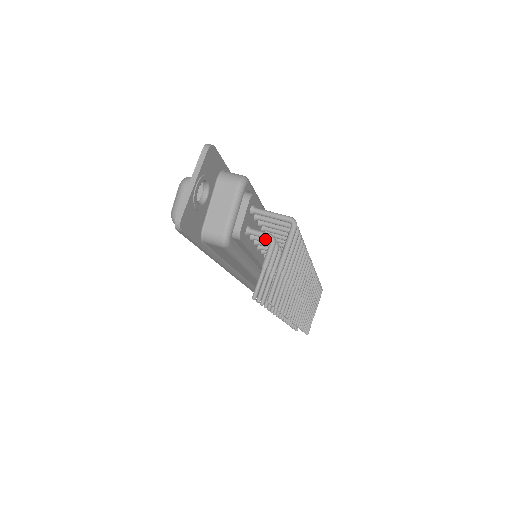
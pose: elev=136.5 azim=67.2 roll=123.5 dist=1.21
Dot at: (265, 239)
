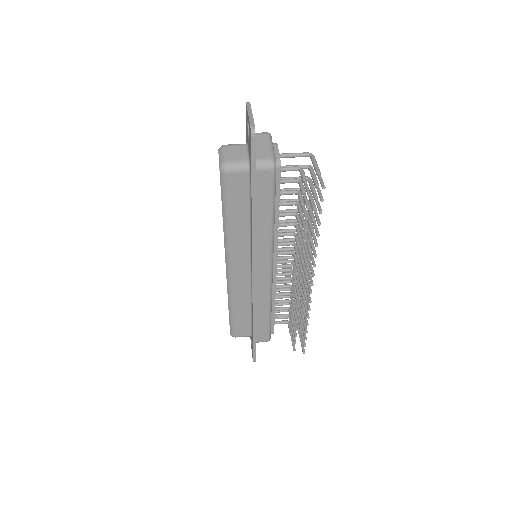
Dot at: (290, 179)
